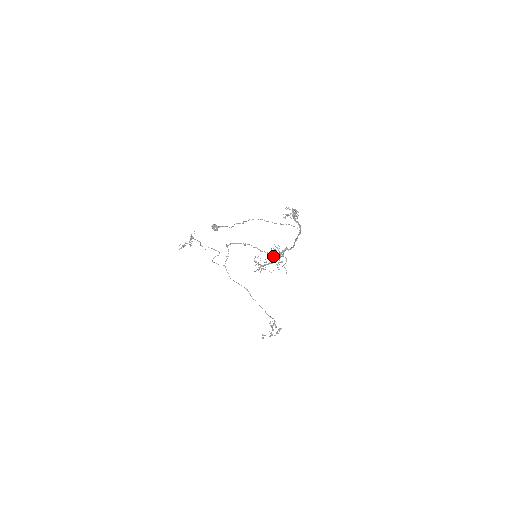
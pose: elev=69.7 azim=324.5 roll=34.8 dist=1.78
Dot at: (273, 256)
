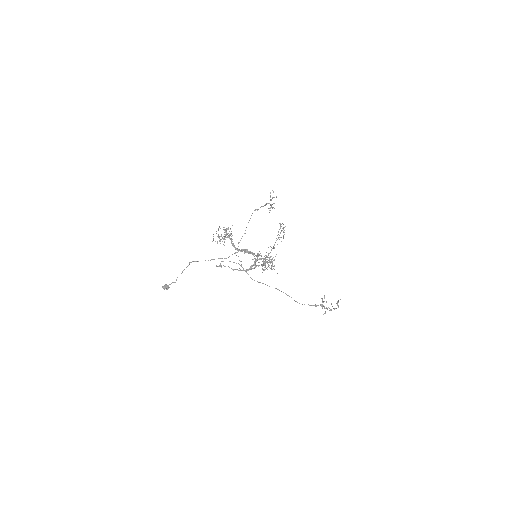
Dot at: (245, 271)
